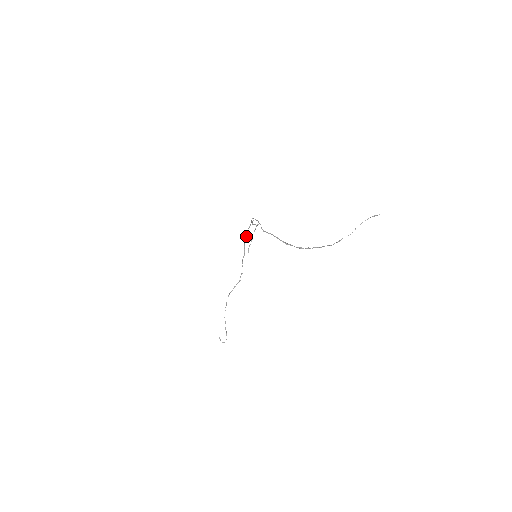
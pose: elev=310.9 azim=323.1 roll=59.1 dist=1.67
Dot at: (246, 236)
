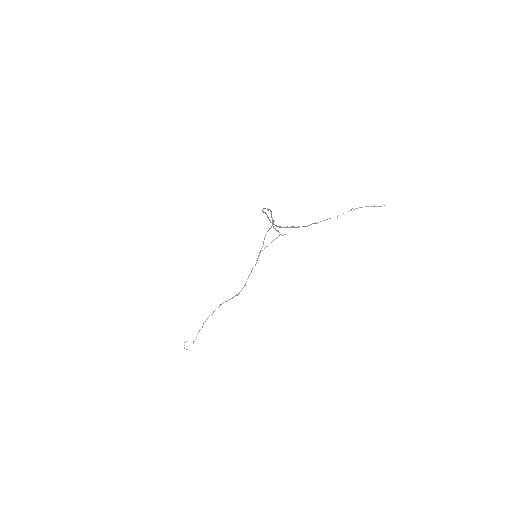
Dot at: occluded
